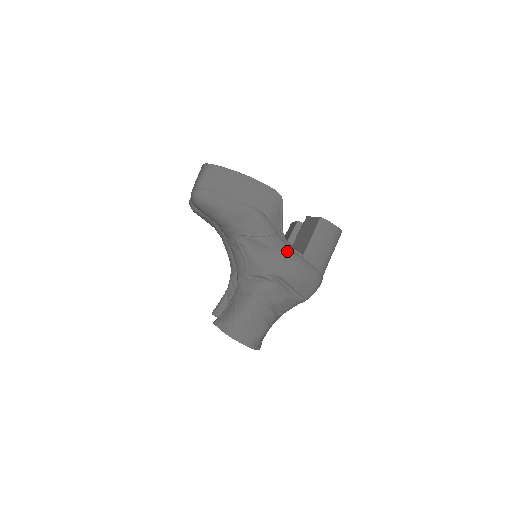
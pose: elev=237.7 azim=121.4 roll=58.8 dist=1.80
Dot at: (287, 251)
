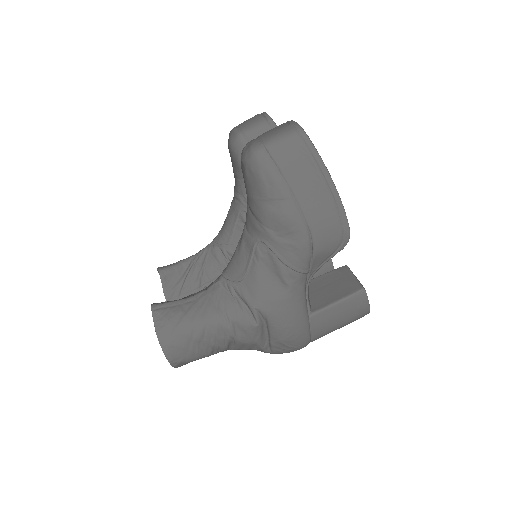
Dot at: (300, 300)
